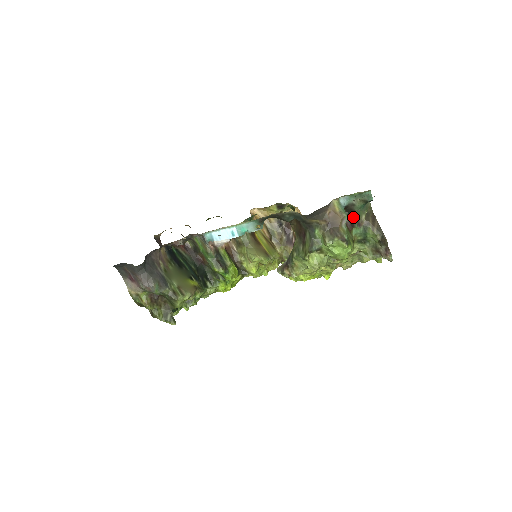
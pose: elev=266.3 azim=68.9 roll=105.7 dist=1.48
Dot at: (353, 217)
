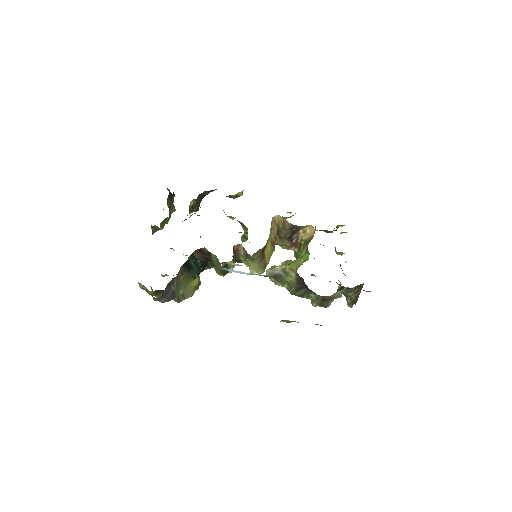
Dot at: (346, 288)
